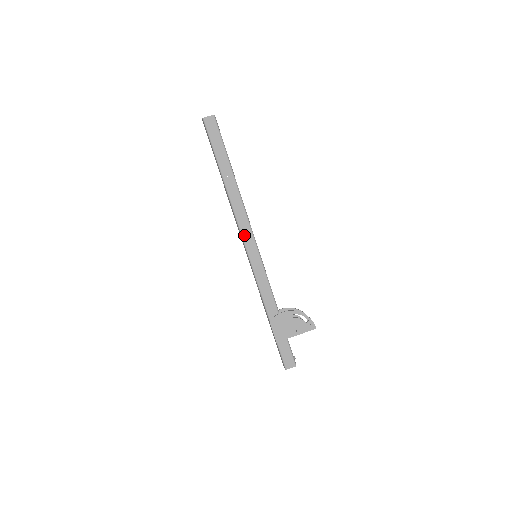
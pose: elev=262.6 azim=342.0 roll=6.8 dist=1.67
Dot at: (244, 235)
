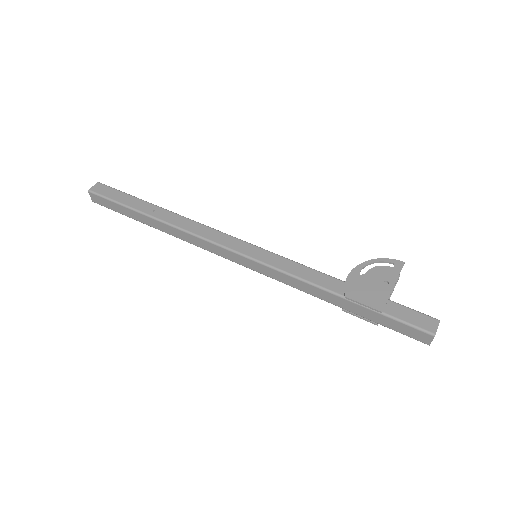
Dot at: (221, 242)
